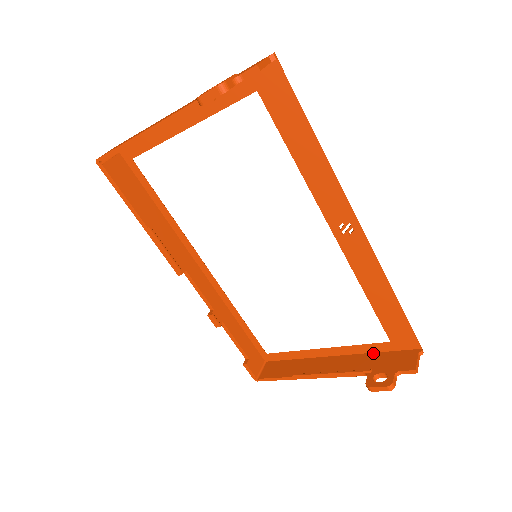
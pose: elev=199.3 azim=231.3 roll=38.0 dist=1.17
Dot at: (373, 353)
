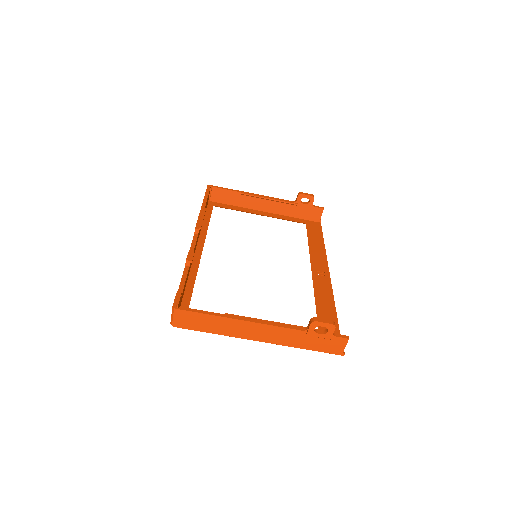
Dot at: (301, 345)
